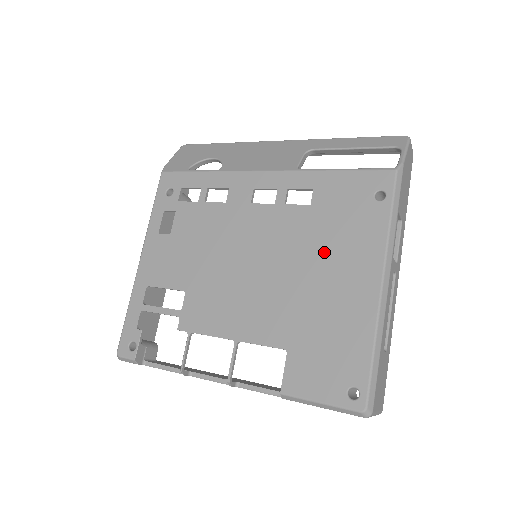
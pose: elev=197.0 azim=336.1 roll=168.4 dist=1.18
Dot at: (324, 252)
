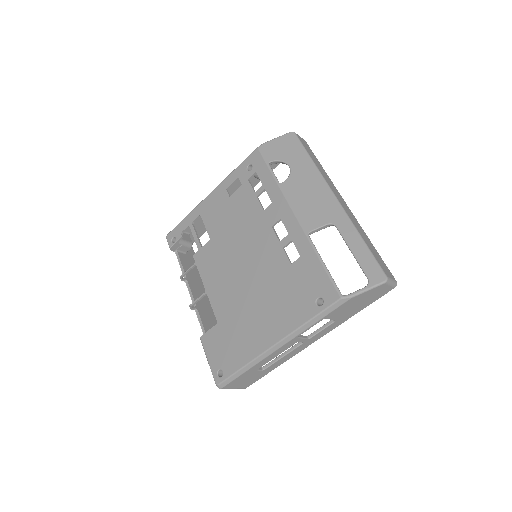
Dot at: (271, 298)
